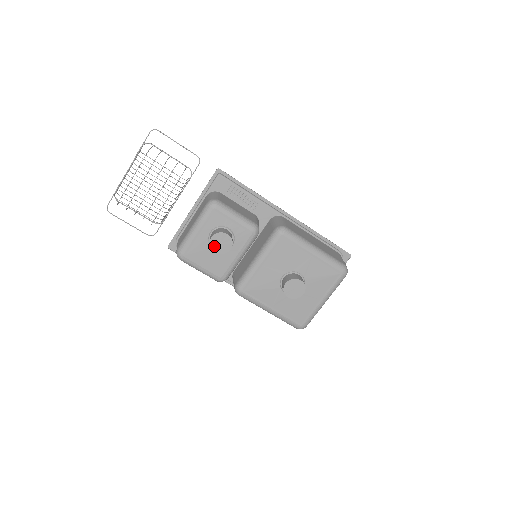
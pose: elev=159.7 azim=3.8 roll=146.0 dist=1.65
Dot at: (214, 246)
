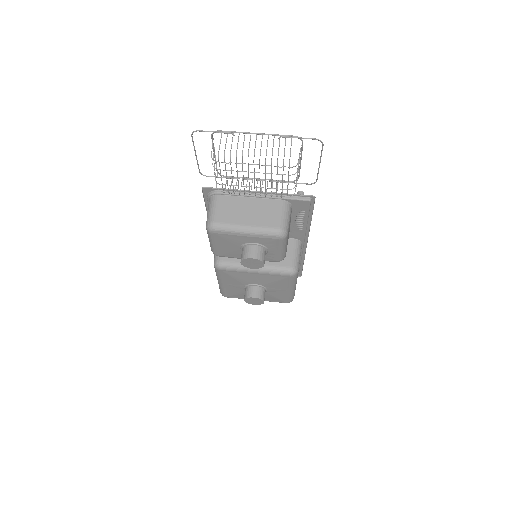
Dot at: (246, 261)
